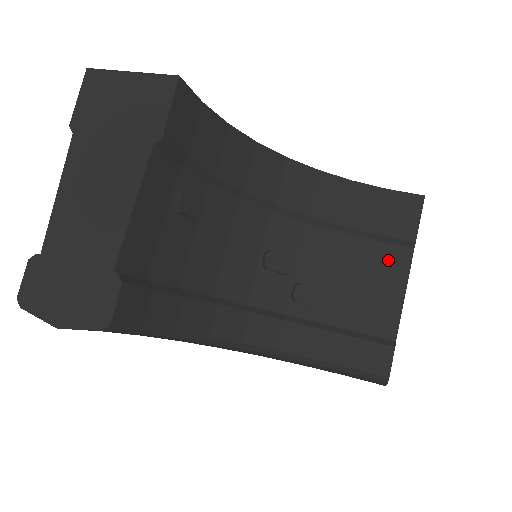
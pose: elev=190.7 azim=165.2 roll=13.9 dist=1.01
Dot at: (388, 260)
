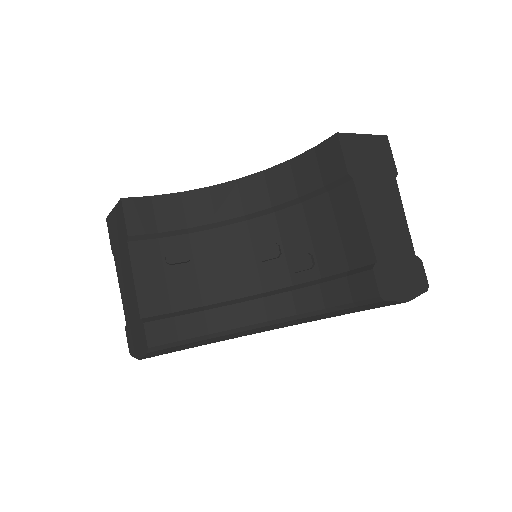
Dot at: (342, 201)
